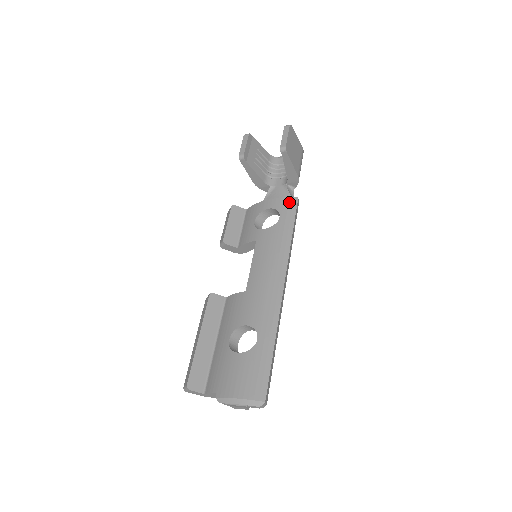
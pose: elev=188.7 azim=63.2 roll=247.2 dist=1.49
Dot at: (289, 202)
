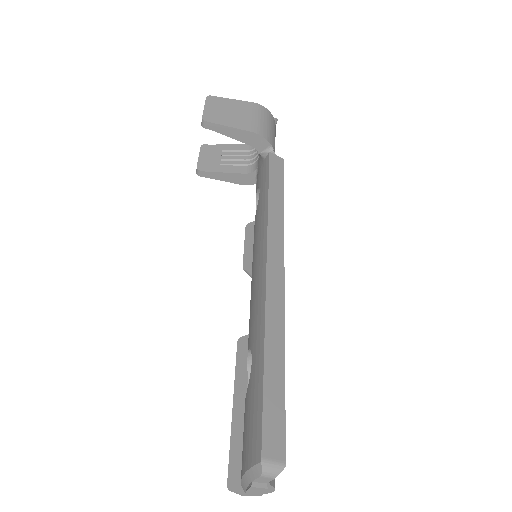
Dot at: (263, 166)
